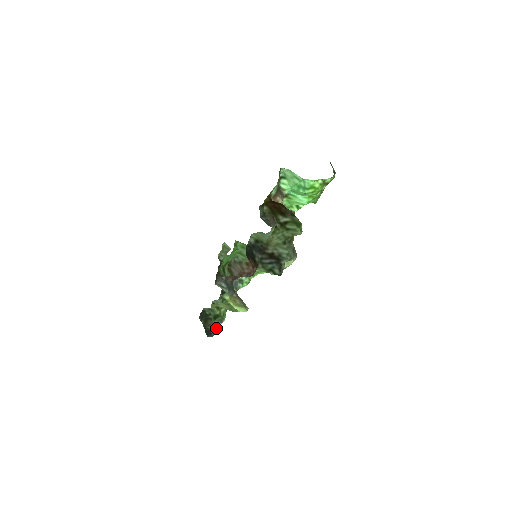
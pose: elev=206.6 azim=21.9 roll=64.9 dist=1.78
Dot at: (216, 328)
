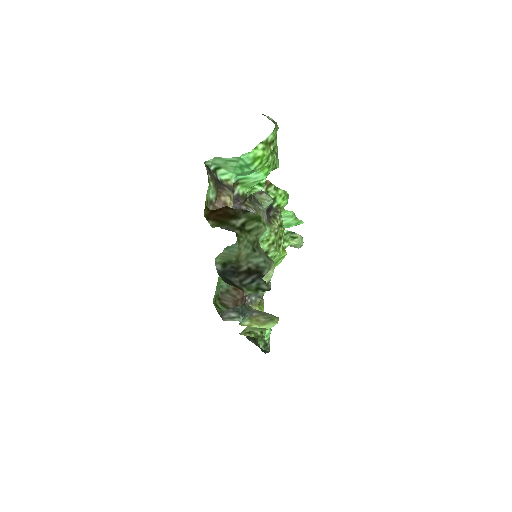
Dot at: (267, 342)
